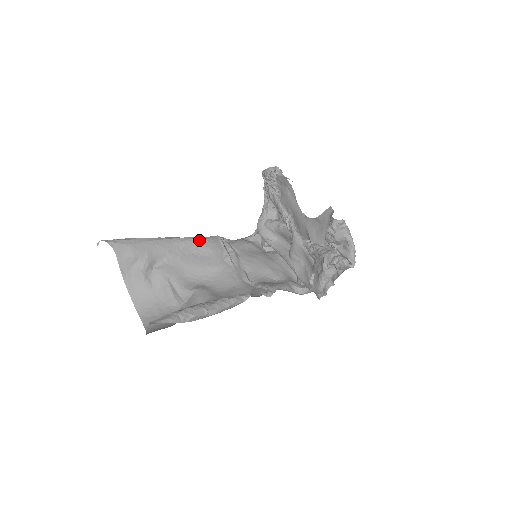
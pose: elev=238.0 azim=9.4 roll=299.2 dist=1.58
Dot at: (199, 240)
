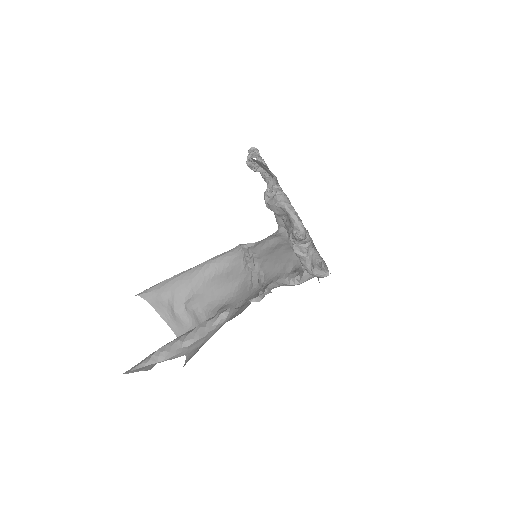
Dot at: (218, 258)
